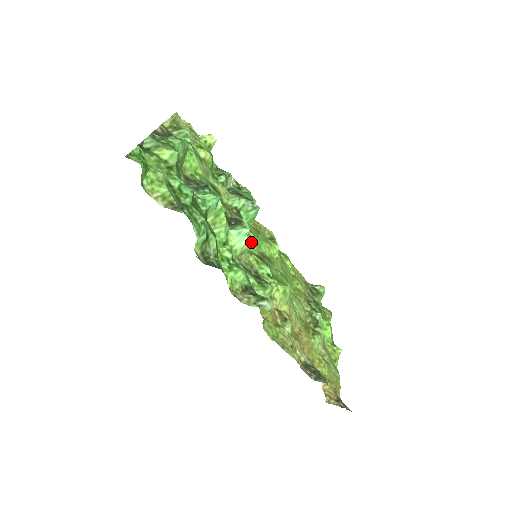
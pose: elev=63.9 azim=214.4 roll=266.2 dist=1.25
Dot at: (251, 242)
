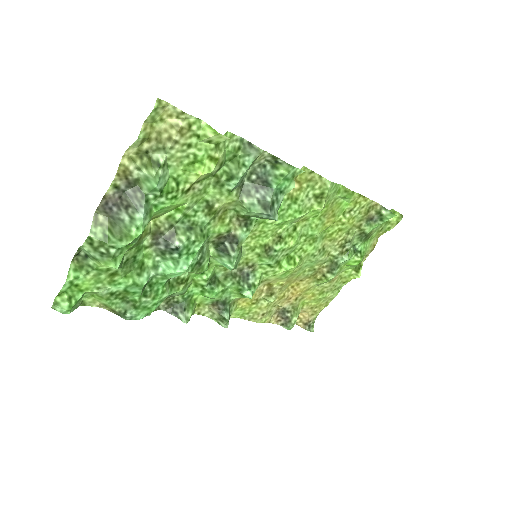
Dot at: (264, 231)
